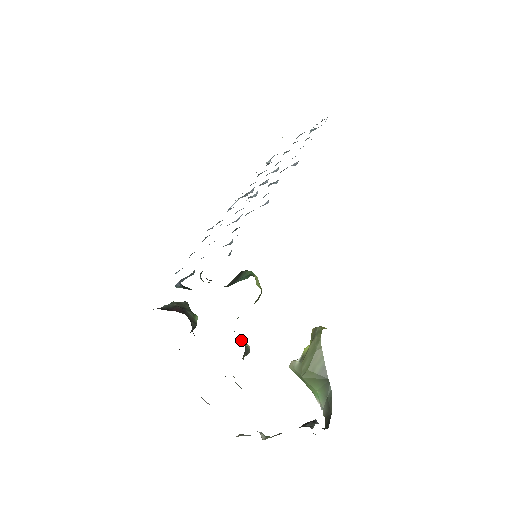
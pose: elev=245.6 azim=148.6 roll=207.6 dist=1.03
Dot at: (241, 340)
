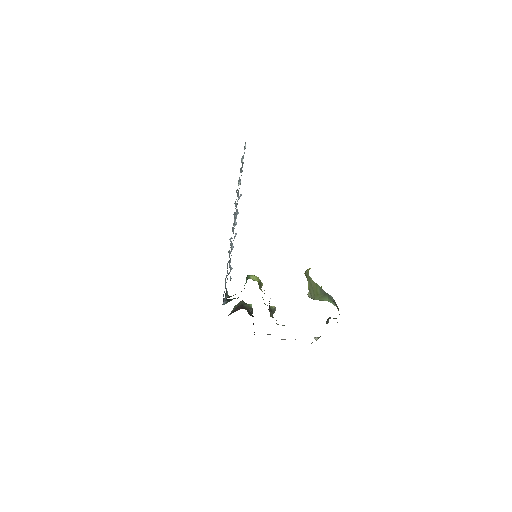
Dot at: occluded
